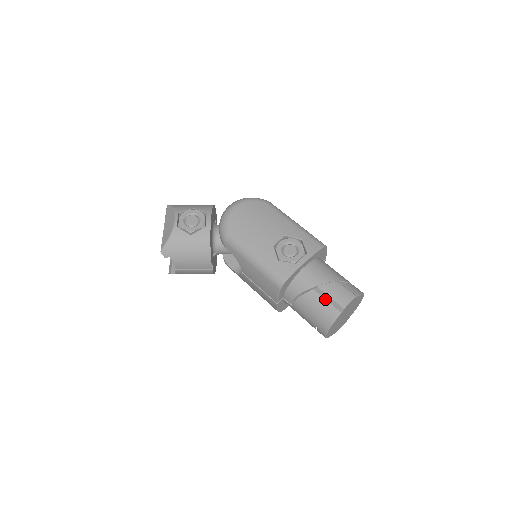
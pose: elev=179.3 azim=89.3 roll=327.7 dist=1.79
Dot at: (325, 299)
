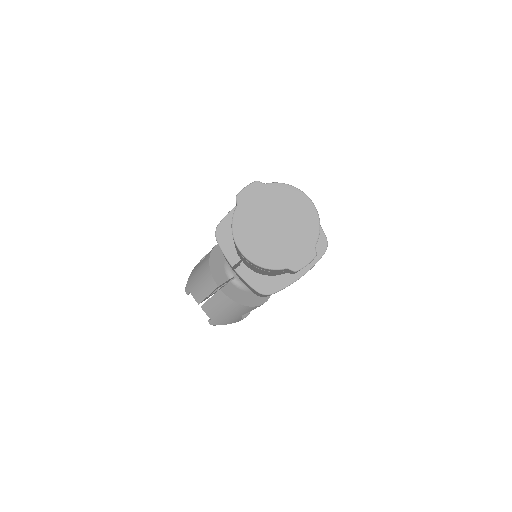
Dot at: occluded
